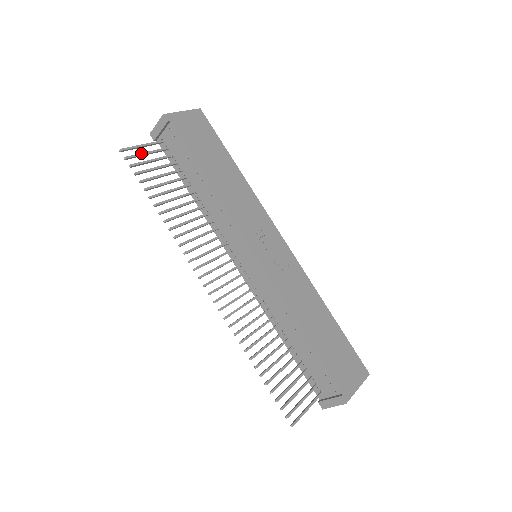
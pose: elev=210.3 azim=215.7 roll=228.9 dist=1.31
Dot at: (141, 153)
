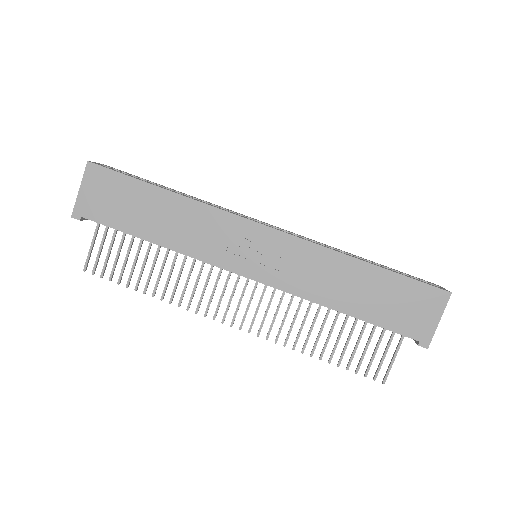
Dot at: (97, 255)
